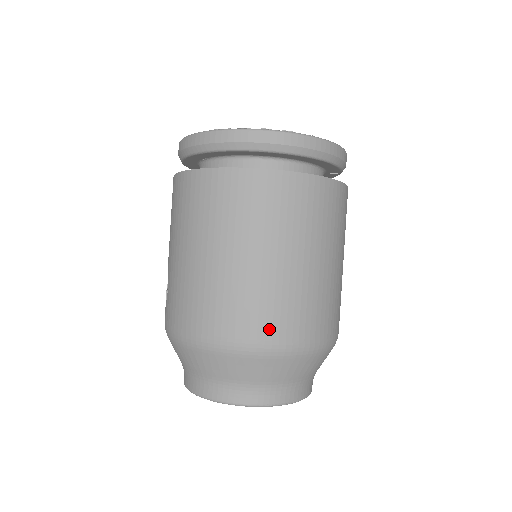
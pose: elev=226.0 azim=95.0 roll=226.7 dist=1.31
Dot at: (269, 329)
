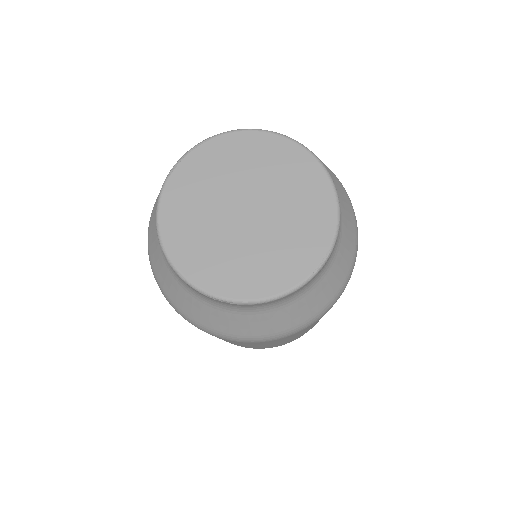
Dot at: occluded
